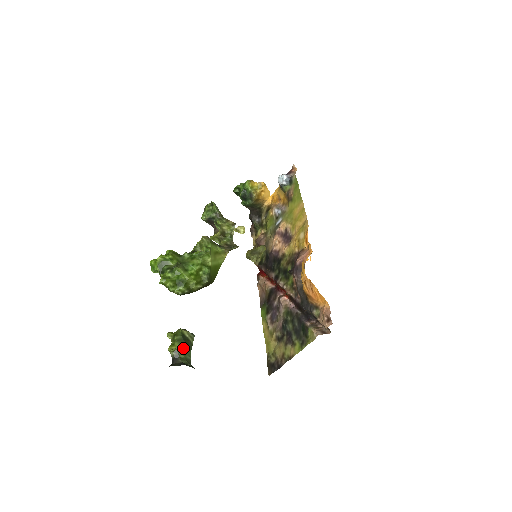
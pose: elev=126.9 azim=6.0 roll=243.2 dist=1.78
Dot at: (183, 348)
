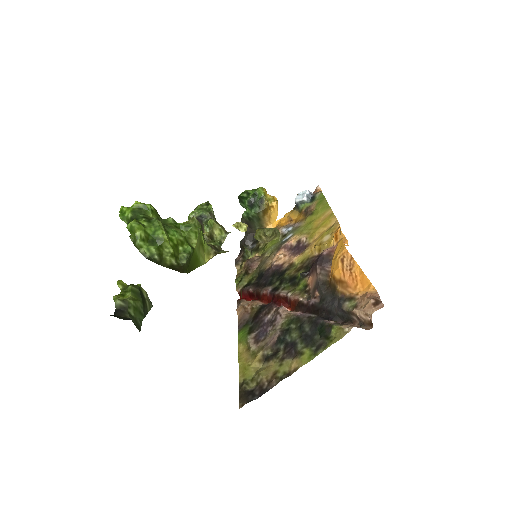
Dot at: (137, 303)
